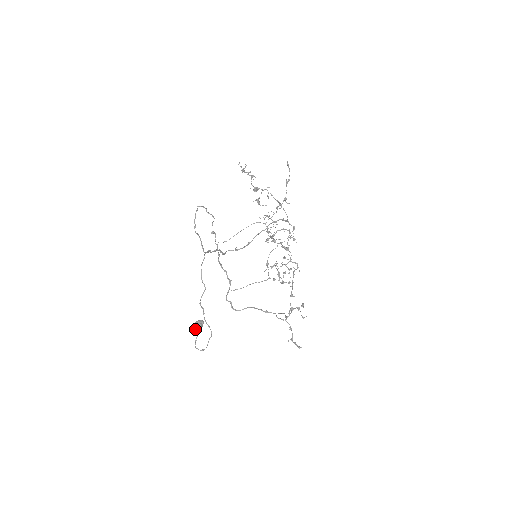
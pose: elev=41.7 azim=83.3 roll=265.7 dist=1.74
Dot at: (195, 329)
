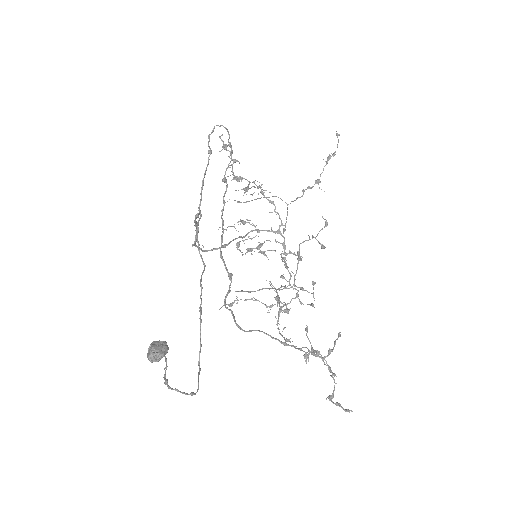
Dot at: (155, 355)
